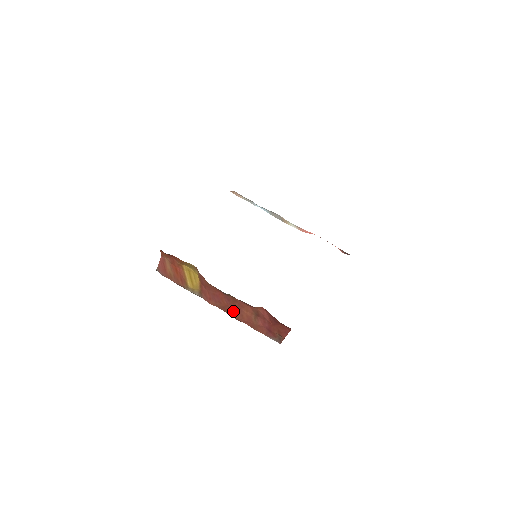
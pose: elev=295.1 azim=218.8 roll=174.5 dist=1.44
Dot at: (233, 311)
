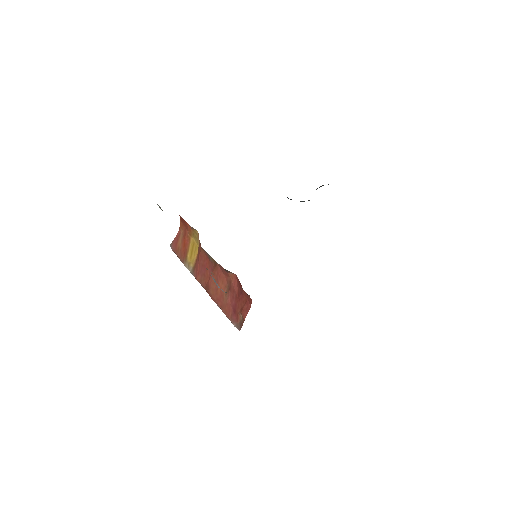
Dot at: (211, 284)
